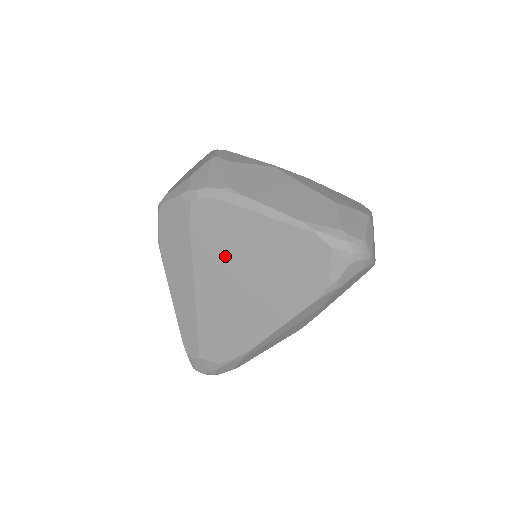
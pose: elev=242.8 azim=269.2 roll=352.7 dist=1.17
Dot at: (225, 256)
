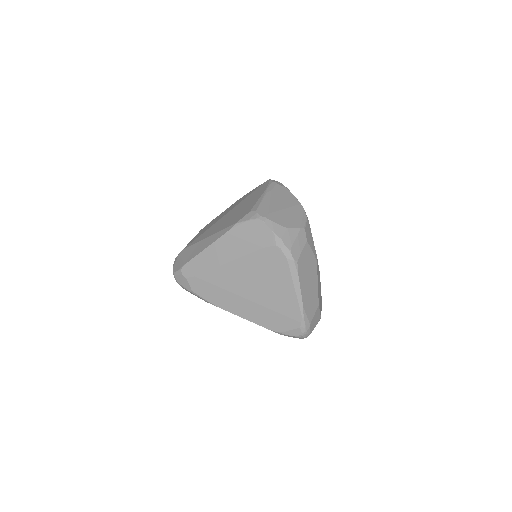
Dot at: (259, 275)
